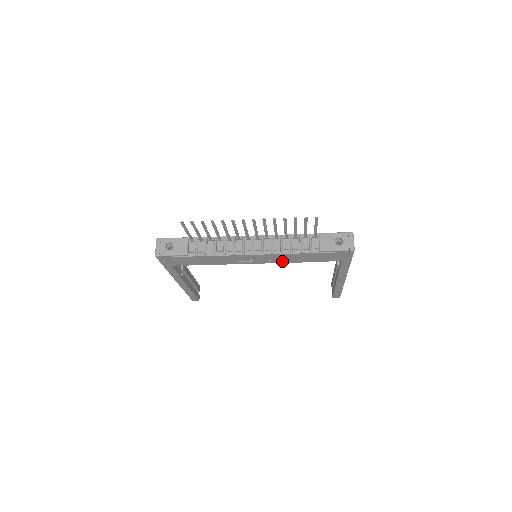
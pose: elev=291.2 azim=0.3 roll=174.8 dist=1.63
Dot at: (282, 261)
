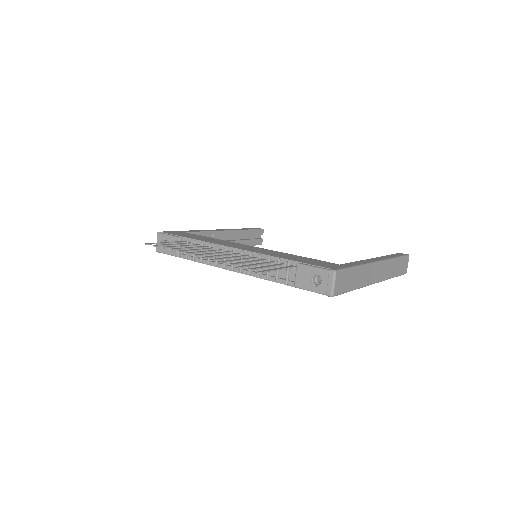
Dot at: occluded
